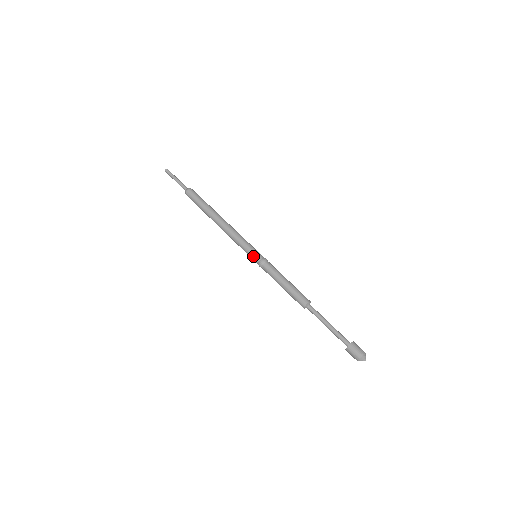
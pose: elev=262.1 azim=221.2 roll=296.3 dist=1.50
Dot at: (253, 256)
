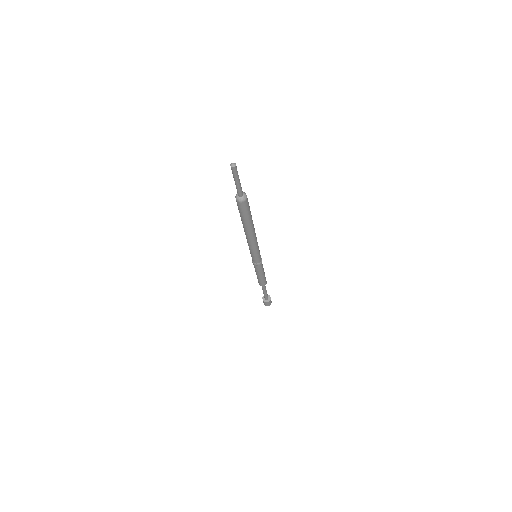
Dot at: (255, 260)
